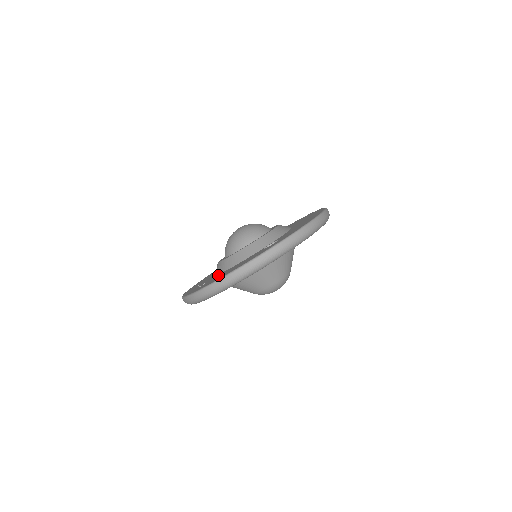
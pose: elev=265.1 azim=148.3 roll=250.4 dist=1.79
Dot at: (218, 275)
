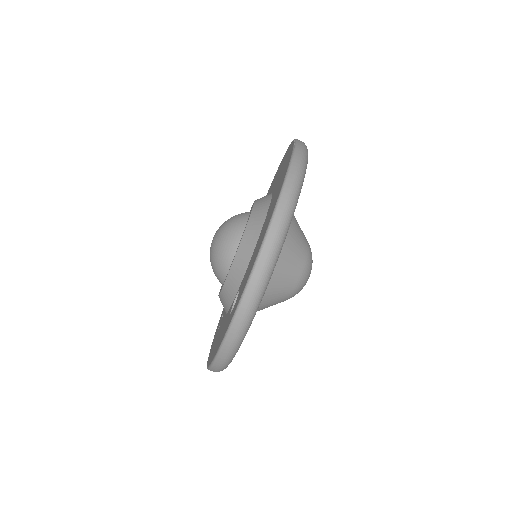
Dot at: (222, 320)
